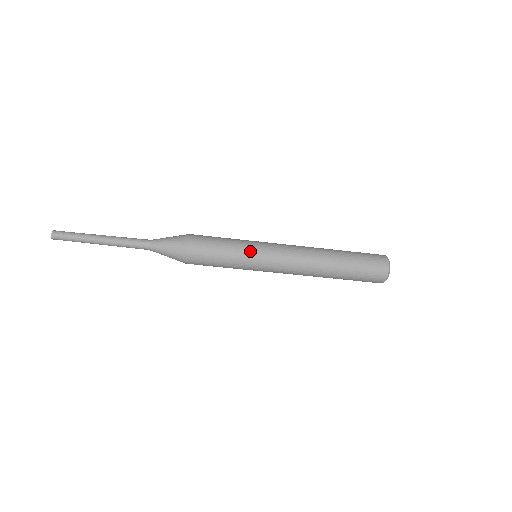
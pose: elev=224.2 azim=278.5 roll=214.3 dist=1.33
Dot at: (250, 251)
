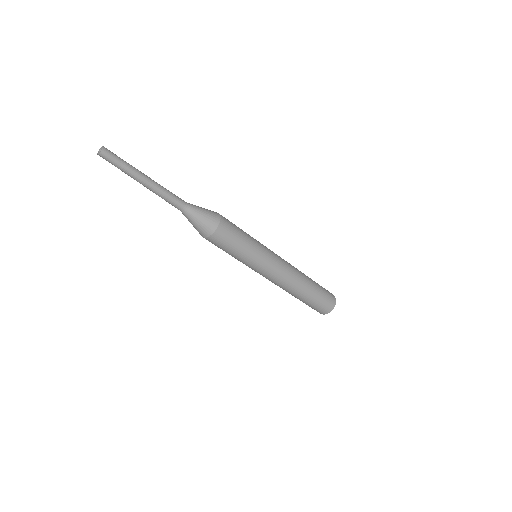
Dot at: (253, 262)
